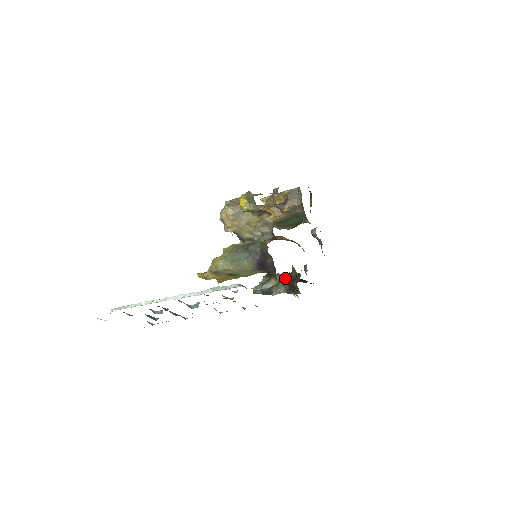
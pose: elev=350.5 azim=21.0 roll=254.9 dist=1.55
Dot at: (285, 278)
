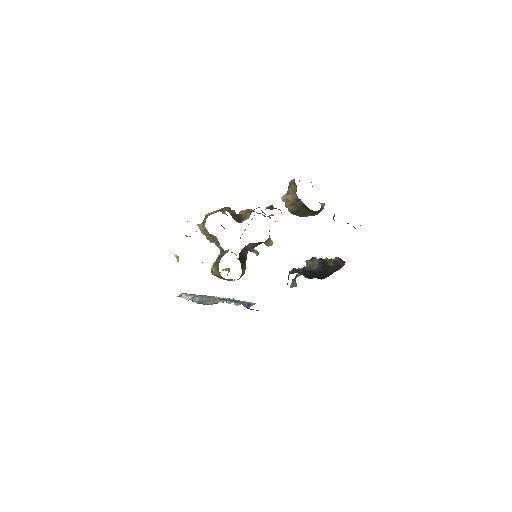
Dot at: occluded
